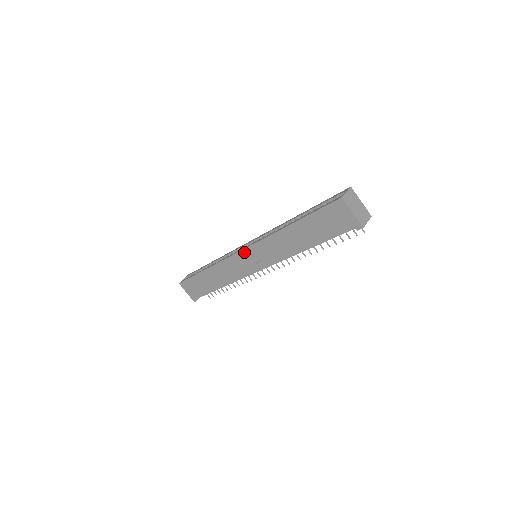
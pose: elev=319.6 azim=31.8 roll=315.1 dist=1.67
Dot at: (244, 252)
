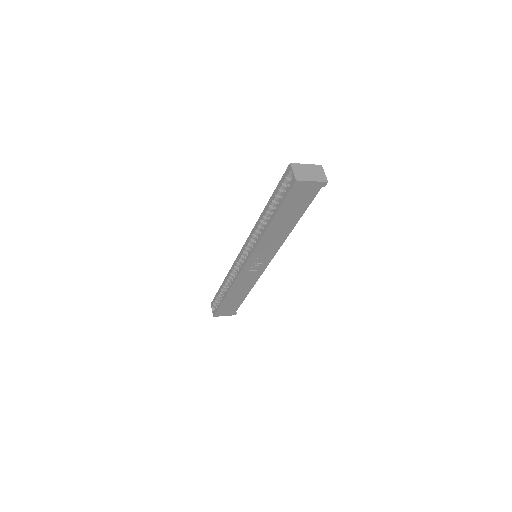
Dot at: (248, 264)
